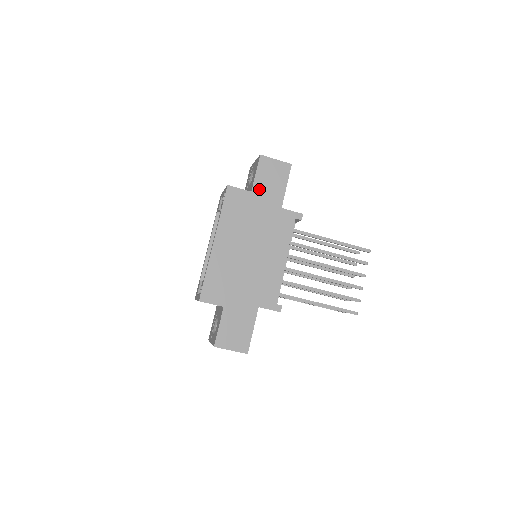
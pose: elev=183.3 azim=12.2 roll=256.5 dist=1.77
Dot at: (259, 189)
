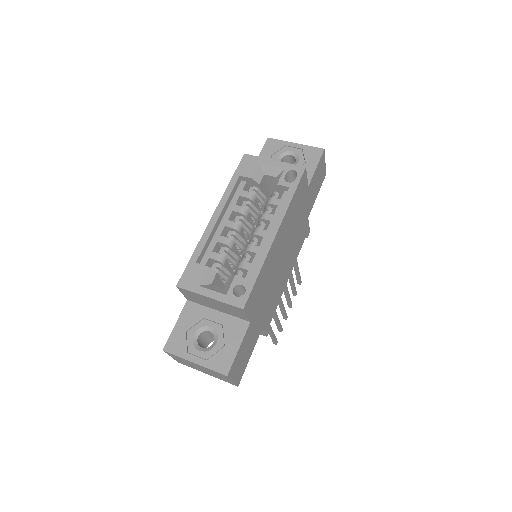
Dot at: (311, 187)
